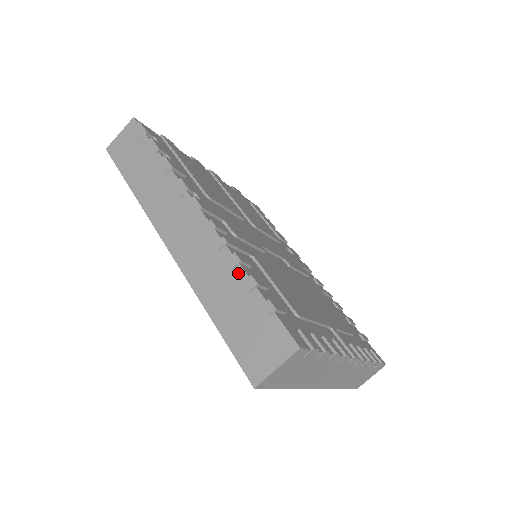
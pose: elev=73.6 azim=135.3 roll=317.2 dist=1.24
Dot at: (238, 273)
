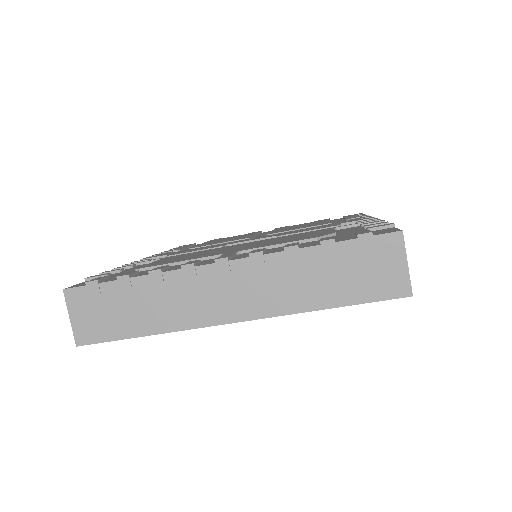
Dot at: occluded
